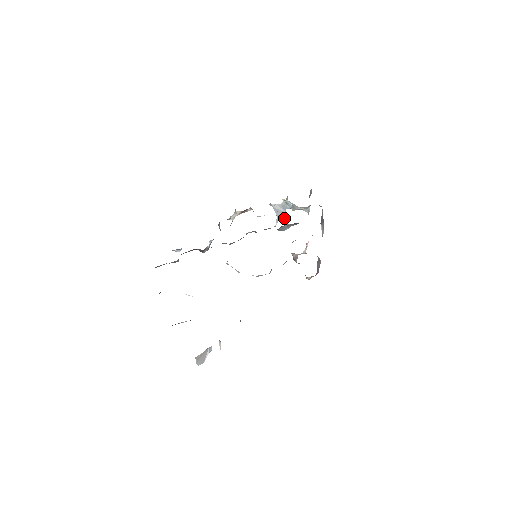
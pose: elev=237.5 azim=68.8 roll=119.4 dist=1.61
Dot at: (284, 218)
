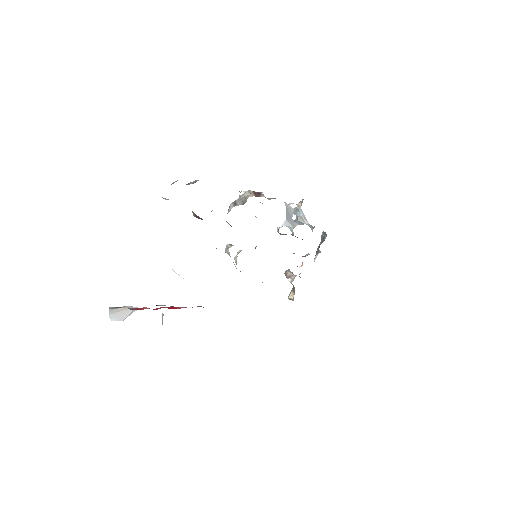
Dot at: (293, 227)
